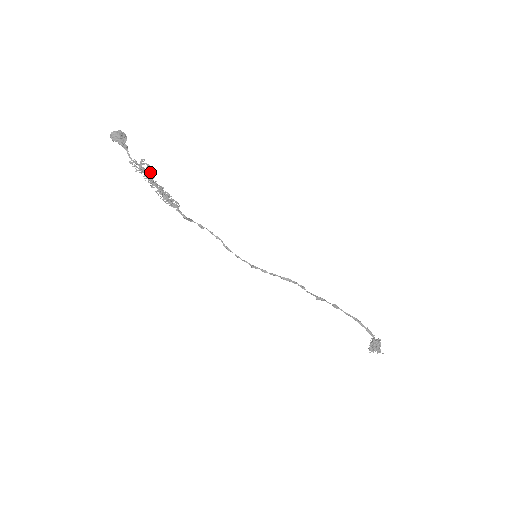
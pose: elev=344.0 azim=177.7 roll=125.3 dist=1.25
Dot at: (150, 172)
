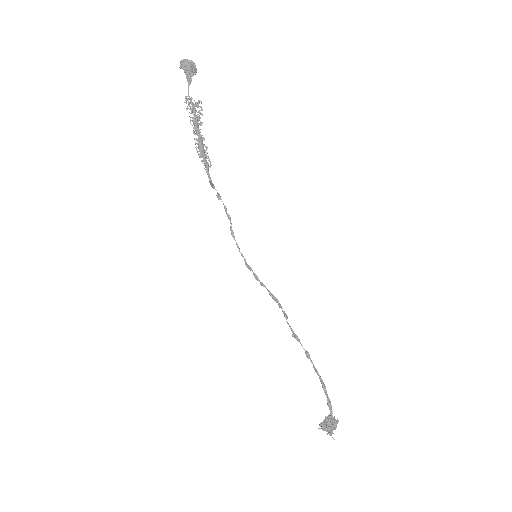
Dot at: (200, 117)
